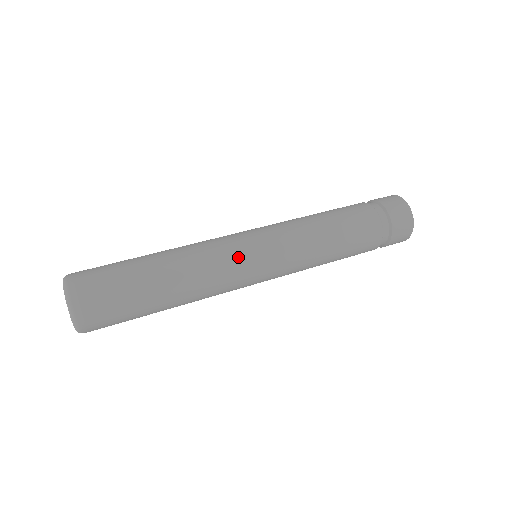
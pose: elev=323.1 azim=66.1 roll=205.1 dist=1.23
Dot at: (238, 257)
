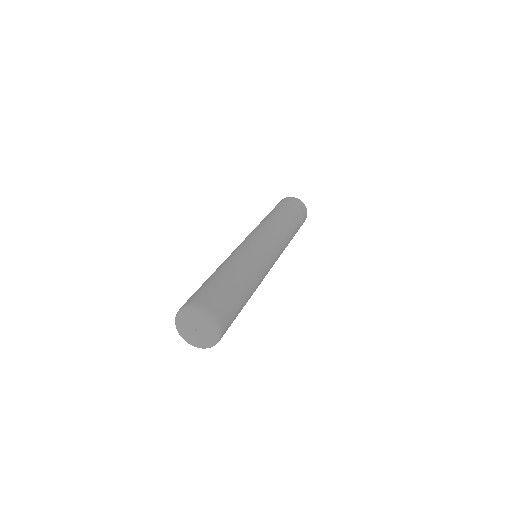
Dot at: (253, 247)
